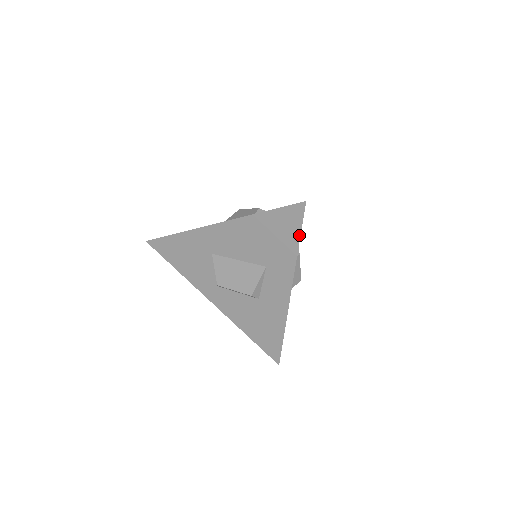
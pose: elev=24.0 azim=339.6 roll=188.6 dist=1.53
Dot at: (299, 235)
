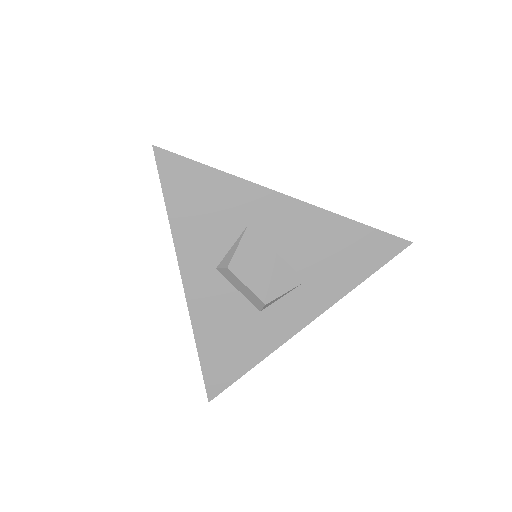
Dot at: (375, 270)
